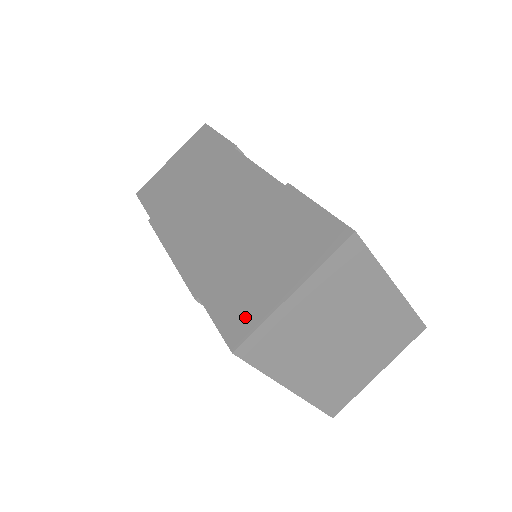
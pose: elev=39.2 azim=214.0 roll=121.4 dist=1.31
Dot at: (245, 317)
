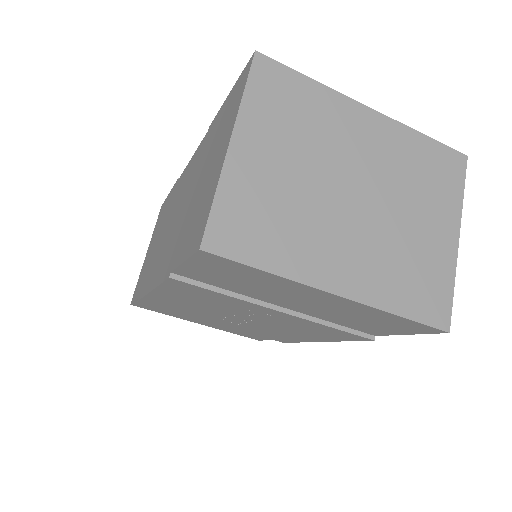
Dot at: (202, 216)
